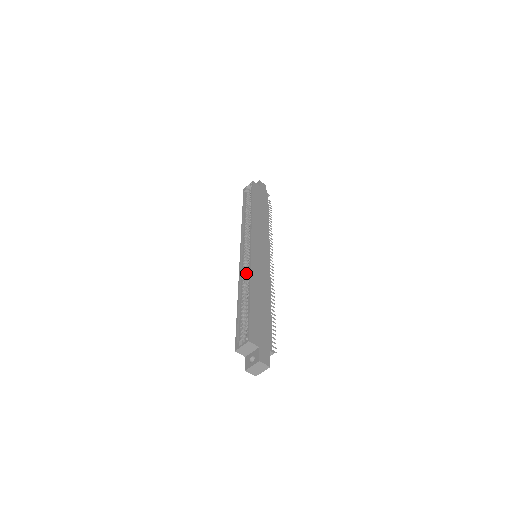
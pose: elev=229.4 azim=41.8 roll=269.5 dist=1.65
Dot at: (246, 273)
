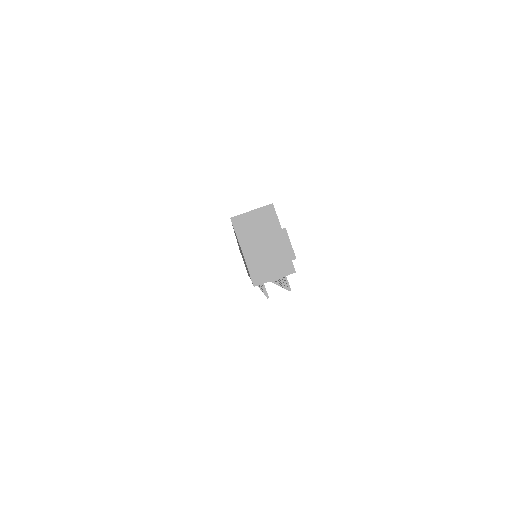
Dot at: occluded
